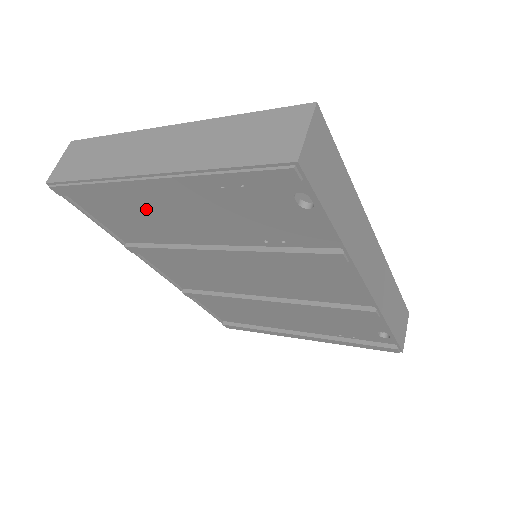
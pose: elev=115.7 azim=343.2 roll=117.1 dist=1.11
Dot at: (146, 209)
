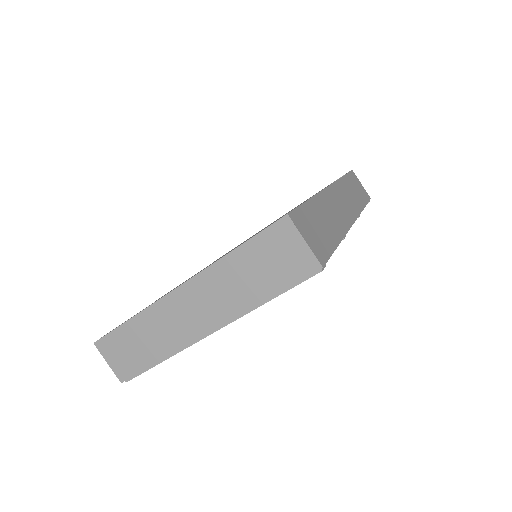
Dot at: occluded
